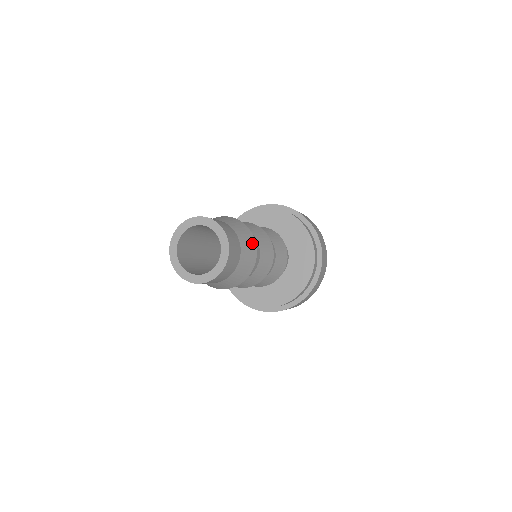
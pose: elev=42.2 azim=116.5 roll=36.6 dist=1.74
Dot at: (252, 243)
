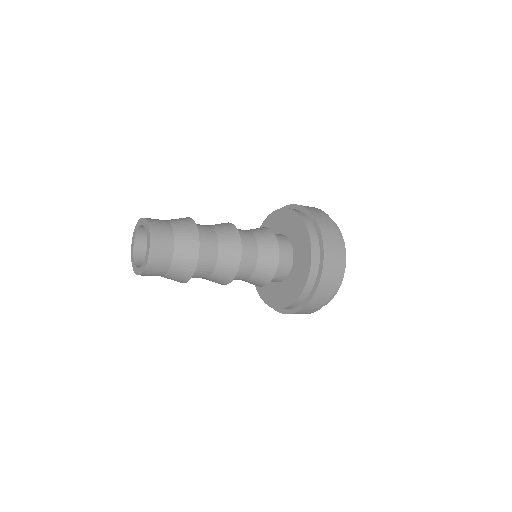
Dot at: (192, 231)
